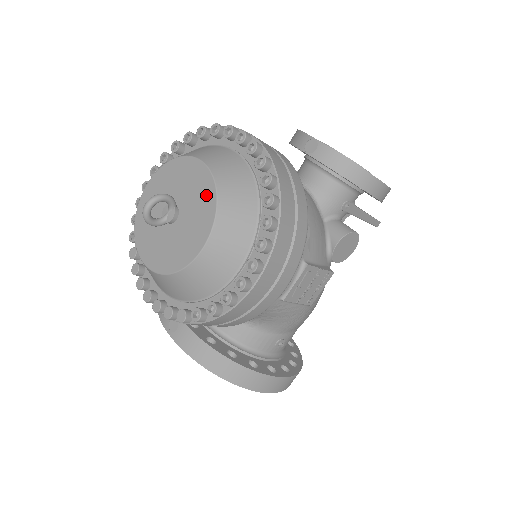
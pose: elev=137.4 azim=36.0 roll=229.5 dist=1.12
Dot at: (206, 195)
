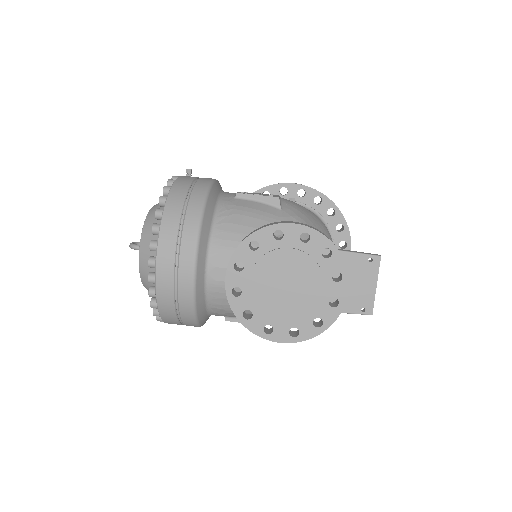
Dot at: occluded
